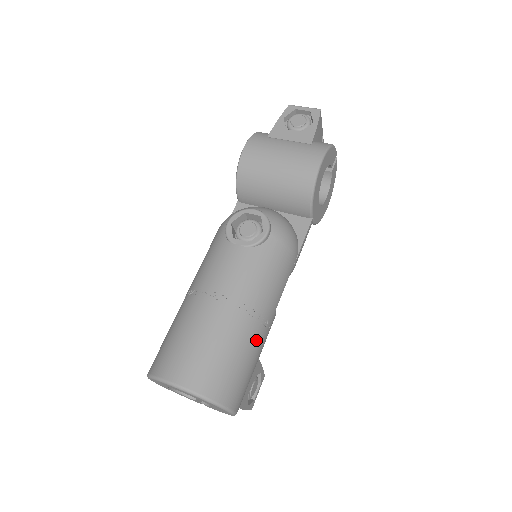
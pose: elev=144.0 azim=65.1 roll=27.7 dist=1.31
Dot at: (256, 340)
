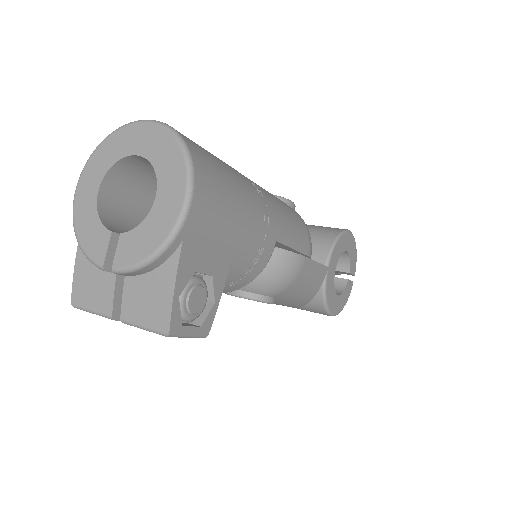
Dot at: (253, 208)
